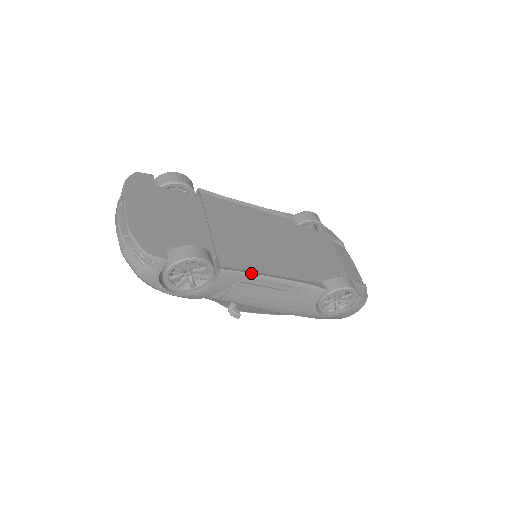
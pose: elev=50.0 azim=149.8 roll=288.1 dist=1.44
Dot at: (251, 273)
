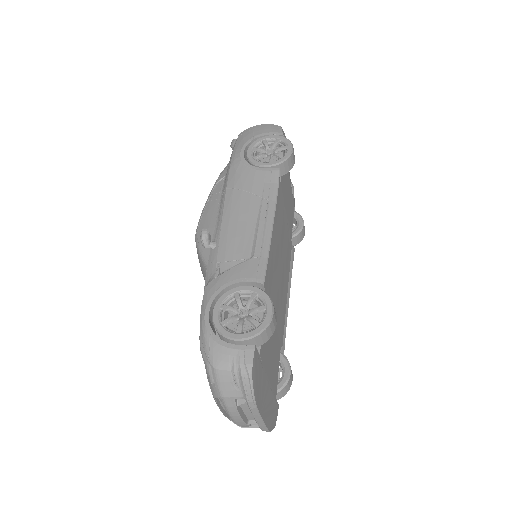
Dot at: occluded
